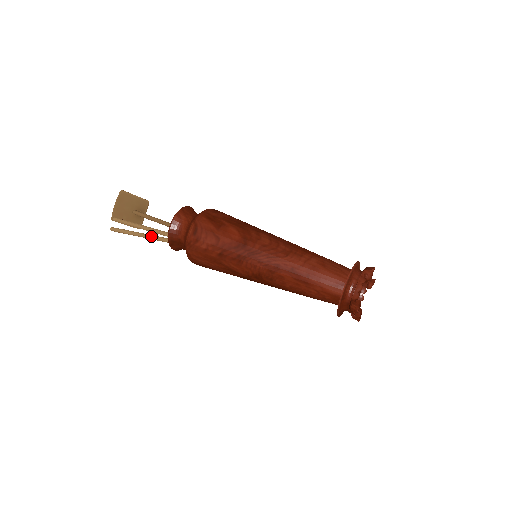
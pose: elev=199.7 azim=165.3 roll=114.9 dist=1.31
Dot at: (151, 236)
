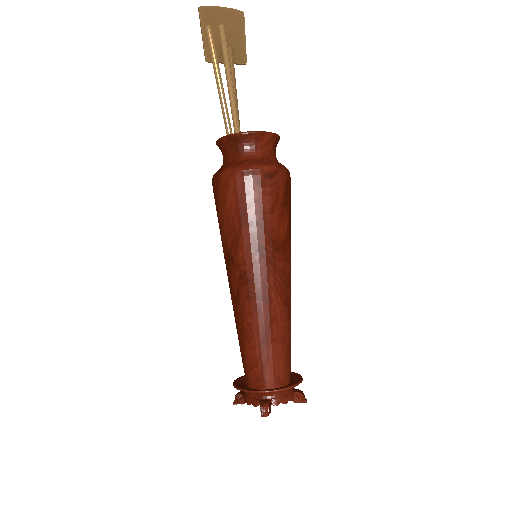
Dot at: (225, 99)
